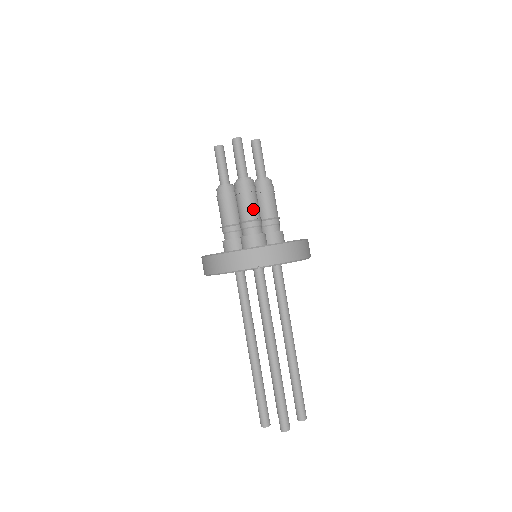
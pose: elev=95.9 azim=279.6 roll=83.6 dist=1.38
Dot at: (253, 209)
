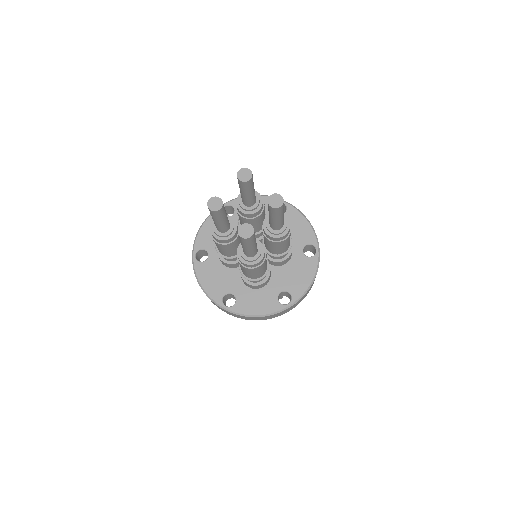
Dot at: (259, 274)
